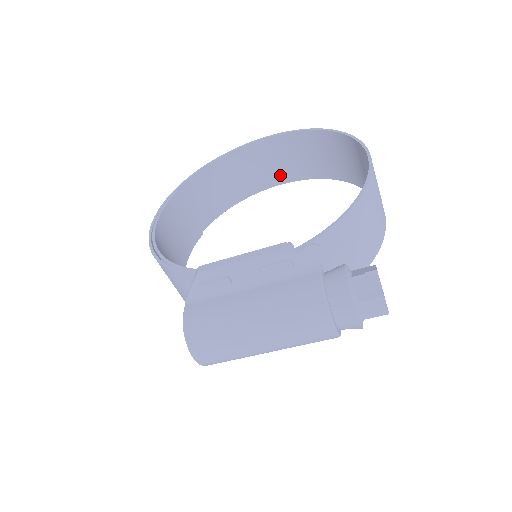
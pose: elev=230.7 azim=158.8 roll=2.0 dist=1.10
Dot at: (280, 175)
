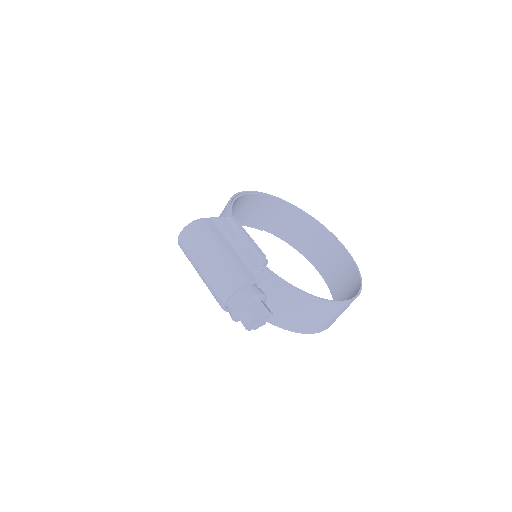
Dot at: (323, 267)
